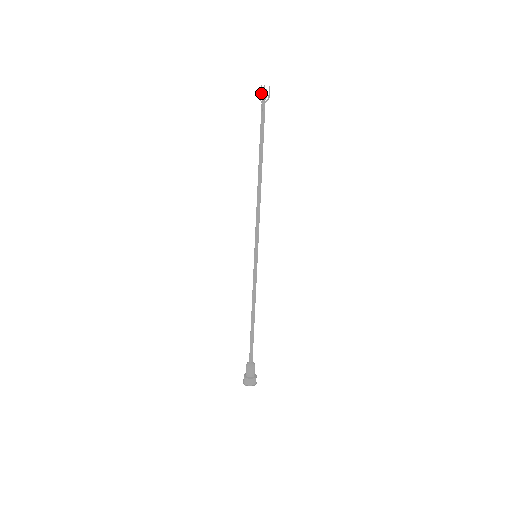
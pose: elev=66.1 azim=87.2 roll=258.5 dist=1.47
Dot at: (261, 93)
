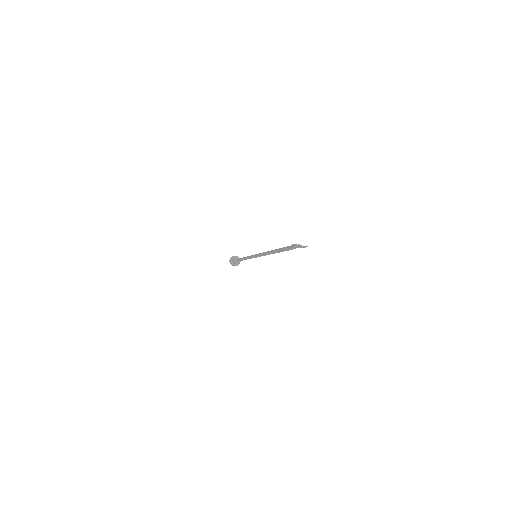
Dot at: (296, 246)
